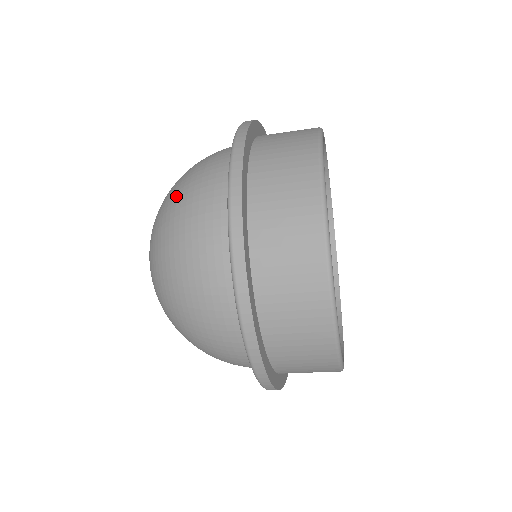
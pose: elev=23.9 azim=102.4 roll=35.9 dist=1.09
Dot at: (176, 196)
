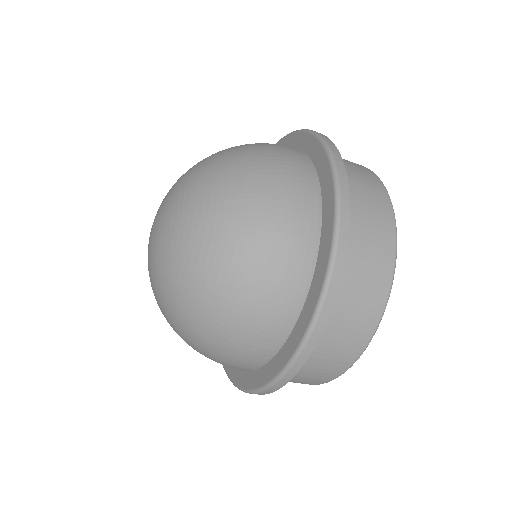
Dot at: occluded
